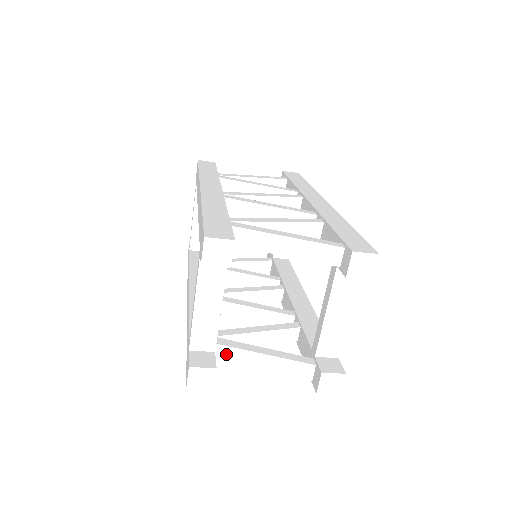
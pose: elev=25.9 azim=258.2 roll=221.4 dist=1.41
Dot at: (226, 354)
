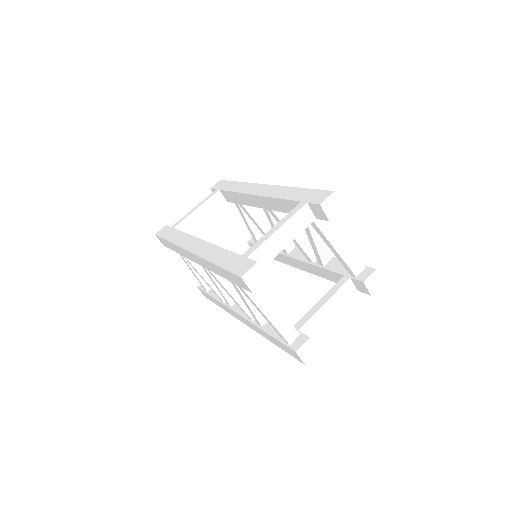
Dot at: occluded
